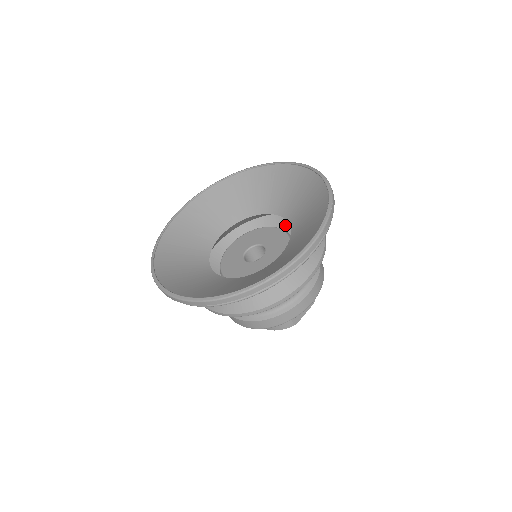
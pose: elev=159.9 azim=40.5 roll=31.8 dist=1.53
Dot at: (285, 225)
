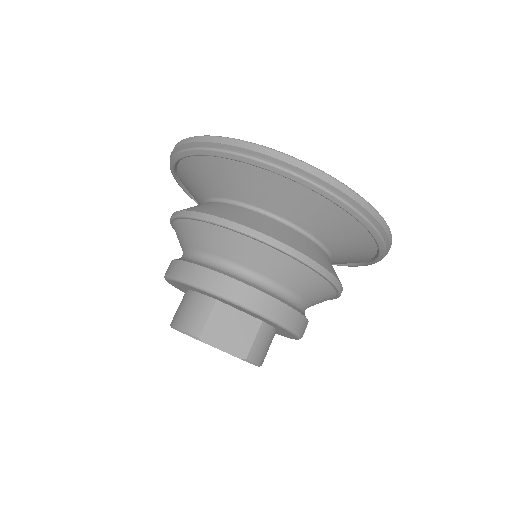
Dot at: occluded
